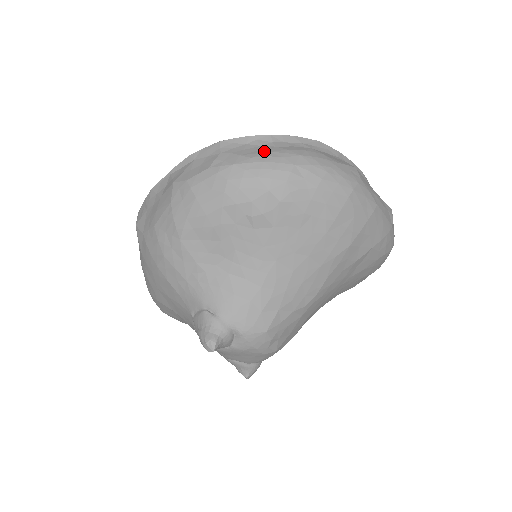
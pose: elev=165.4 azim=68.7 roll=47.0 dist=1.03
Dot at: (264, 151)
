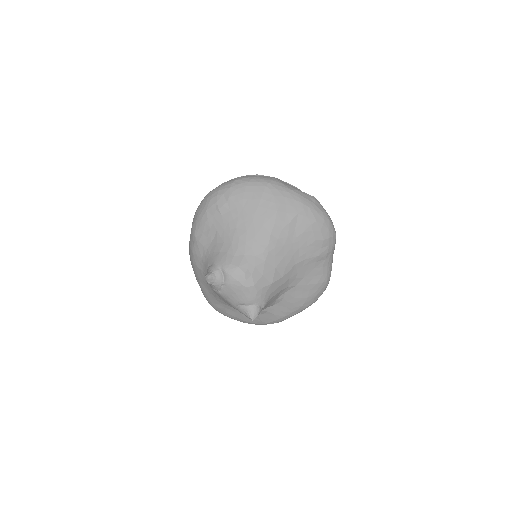
Dot at: occluded
